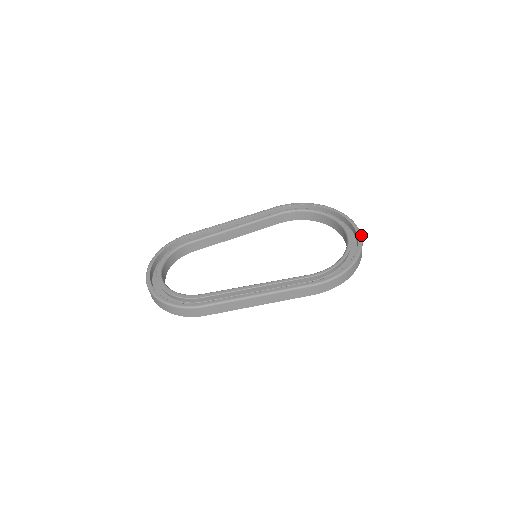
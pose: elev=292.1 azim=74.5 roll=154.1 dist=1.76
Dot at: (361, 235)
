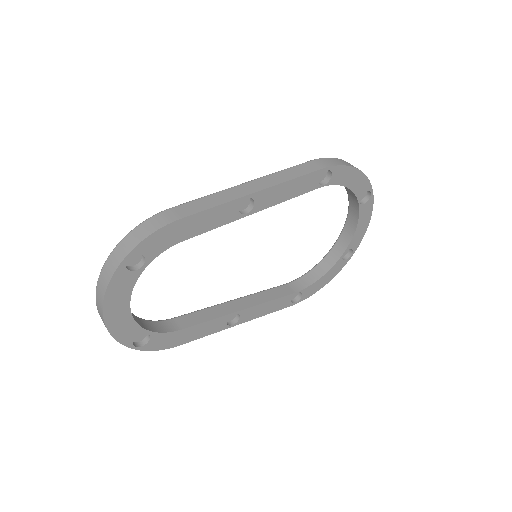
Dot at: occluded
